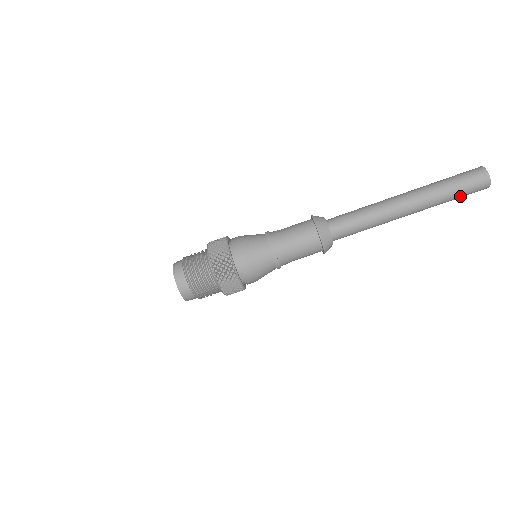
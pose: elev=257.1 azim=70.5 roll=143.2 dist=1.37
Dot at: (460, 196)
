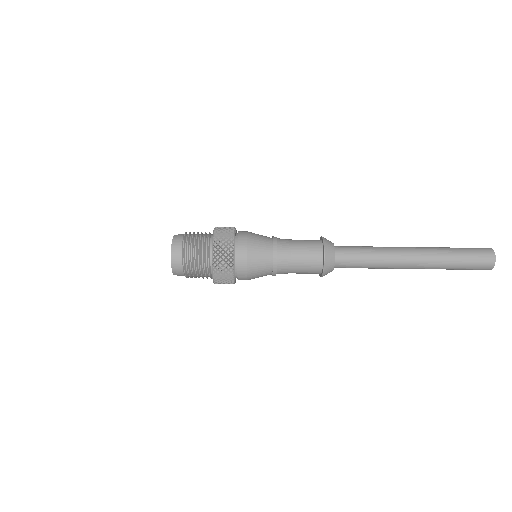
Dot at: (461, 269)
